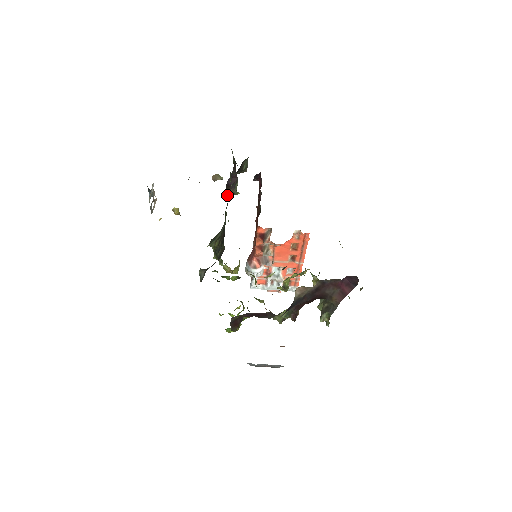
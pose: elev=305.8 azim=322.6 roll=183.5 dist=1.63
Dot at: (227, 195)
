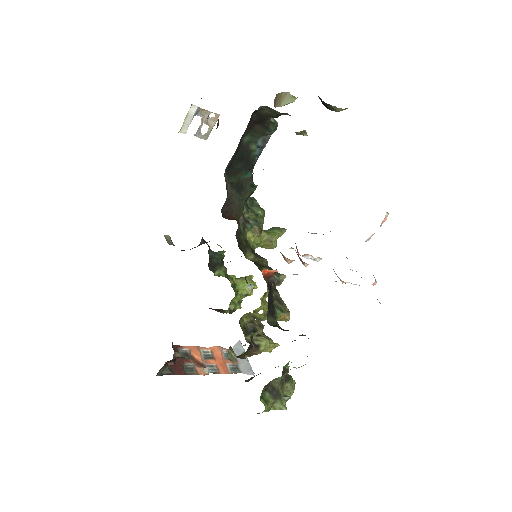
Dot at: occluded
